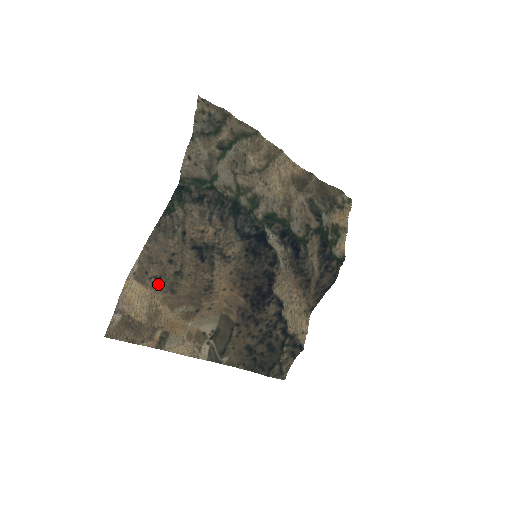
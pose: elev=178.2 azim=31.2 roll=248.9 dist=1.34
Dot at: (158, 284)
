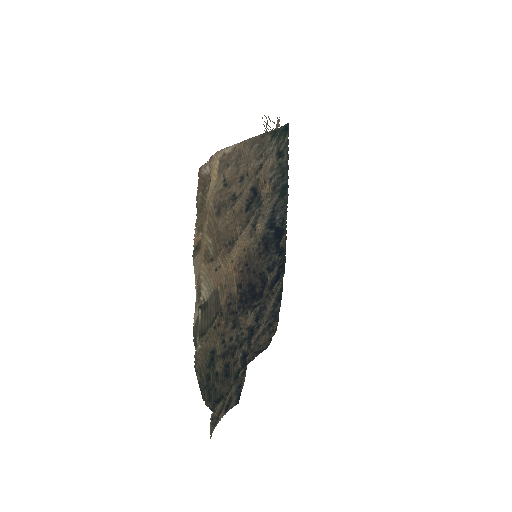
Dot at: (219, 190)
